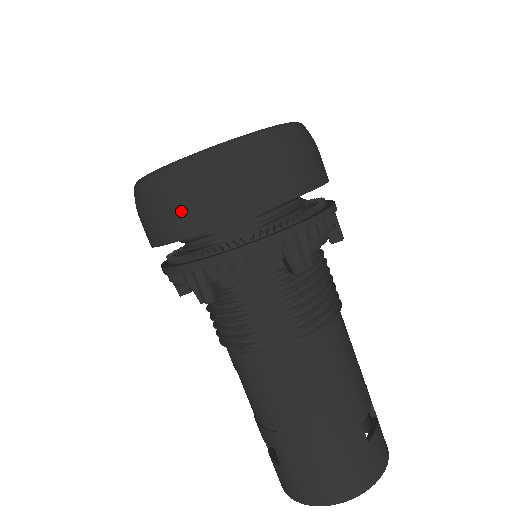
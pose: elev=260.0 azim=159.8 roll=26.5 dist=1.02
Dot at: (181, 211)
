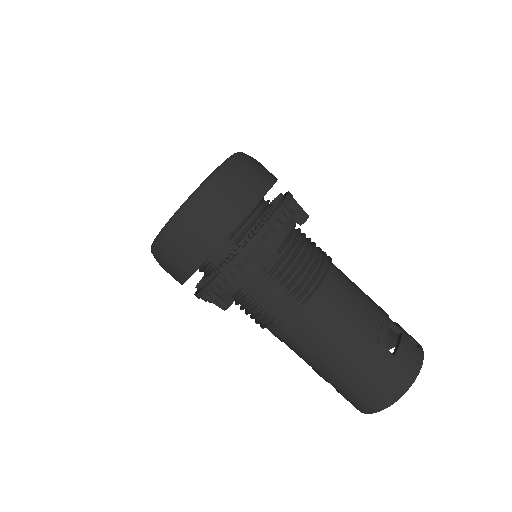
Dot at: (178, 262)
